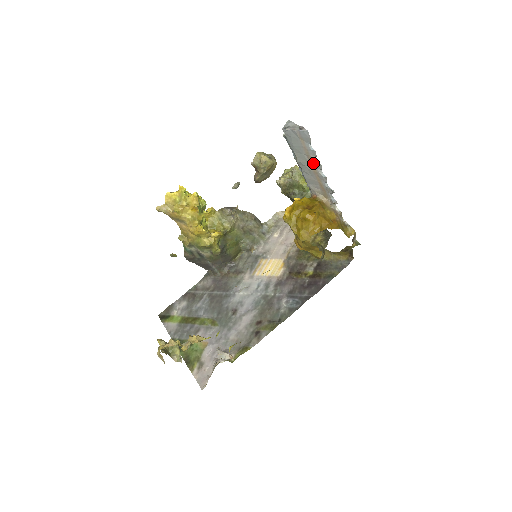
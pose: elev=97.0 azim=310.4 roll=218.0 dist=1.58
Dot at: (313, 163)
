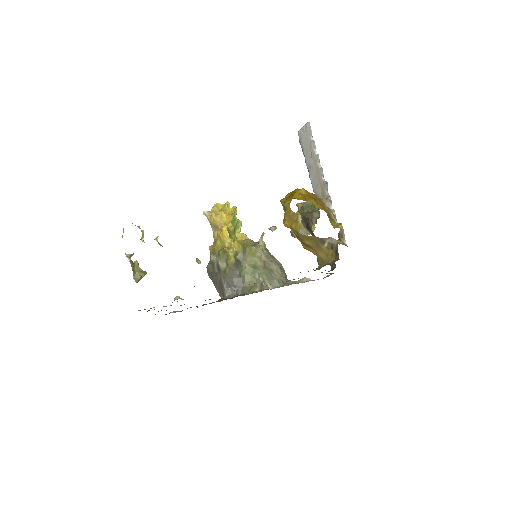
Dot at: (314, 157)
